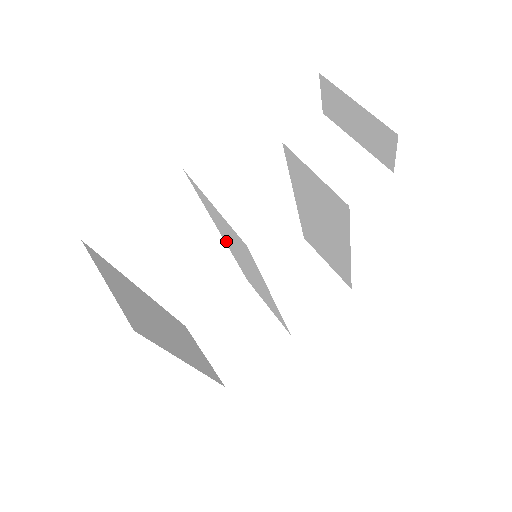
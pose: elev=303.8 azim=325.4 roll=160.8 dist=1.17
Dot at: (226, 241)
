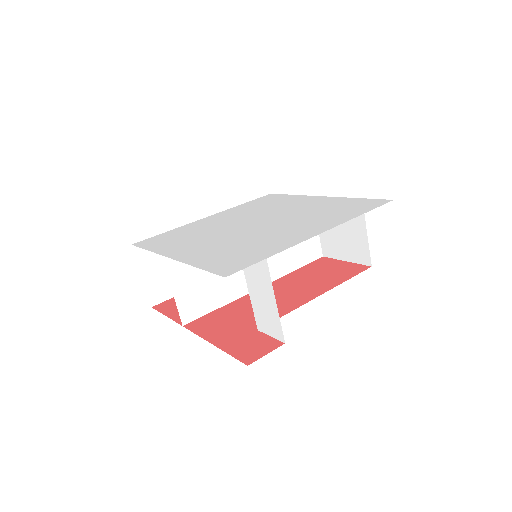
Dot at: occluded
